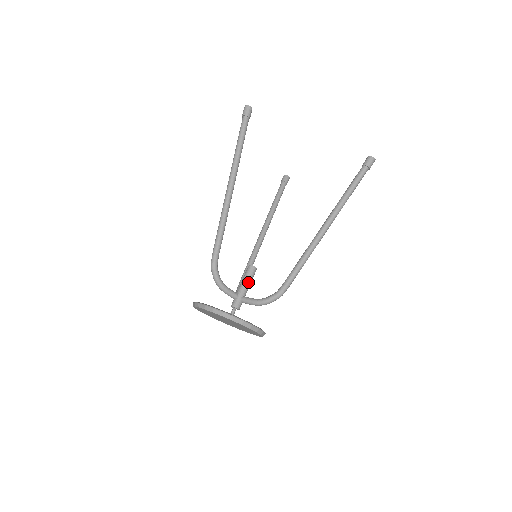
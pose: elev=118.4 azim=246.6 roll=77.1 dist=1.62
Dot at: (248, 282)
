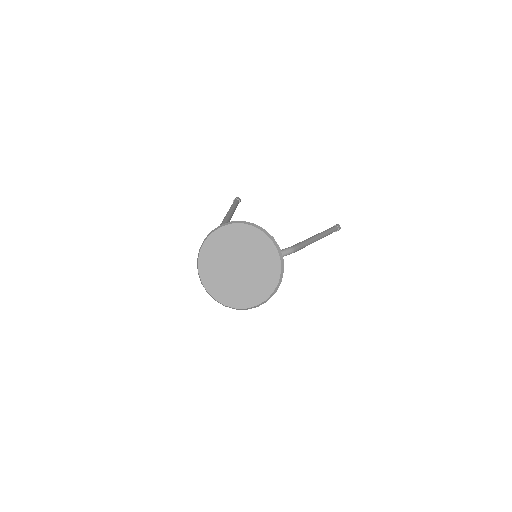
Dot at: occluded
